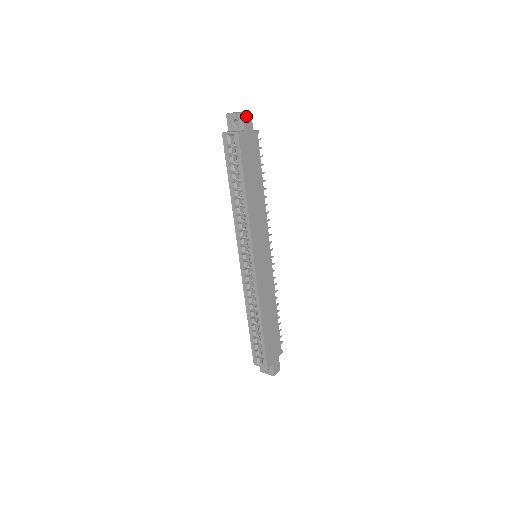
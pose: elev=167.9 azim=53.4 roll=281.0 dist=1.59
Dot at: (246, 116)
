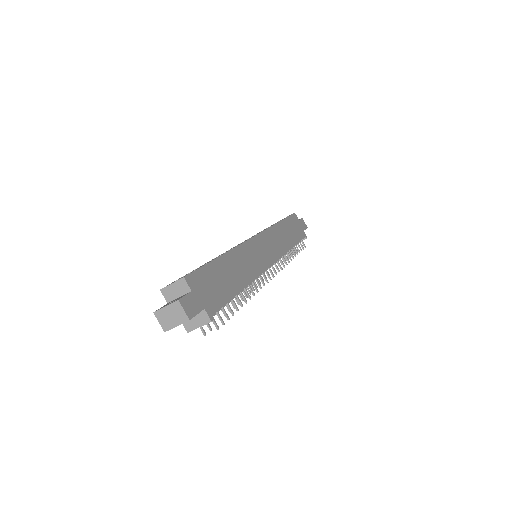
Dot at: (303, 222)
